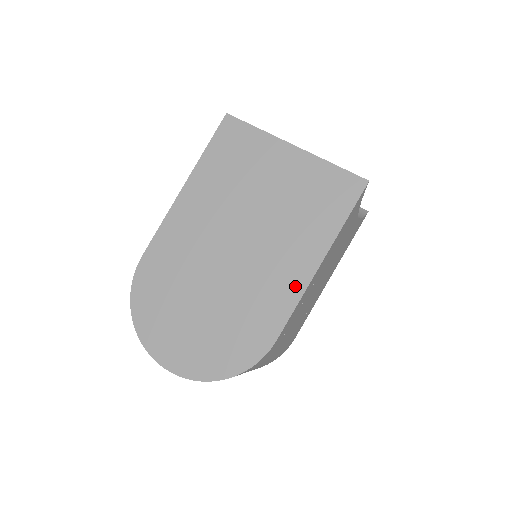
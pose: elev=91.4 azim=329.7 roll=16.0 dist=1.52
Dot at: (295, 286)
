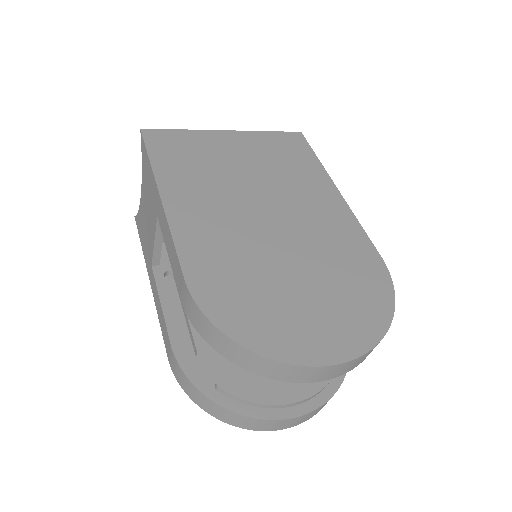
Dot at: (343, 213)
